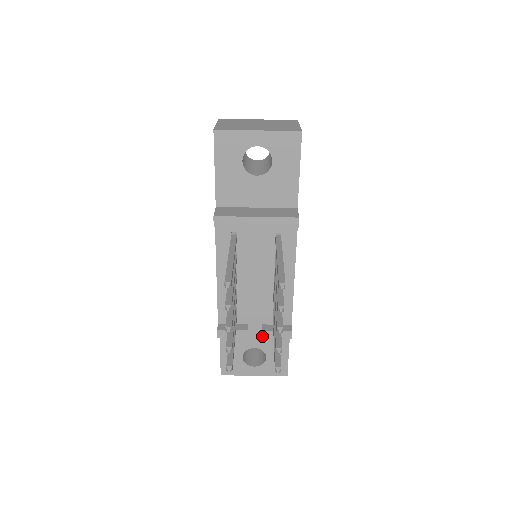
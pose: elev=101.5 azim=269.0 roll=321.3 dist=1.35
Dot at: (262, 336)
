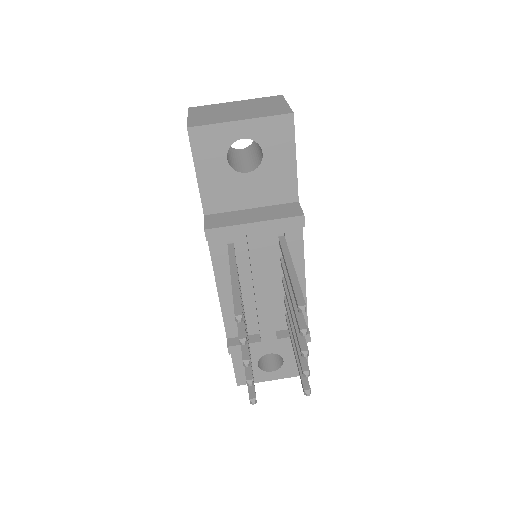
Dot at: (278, 344)
